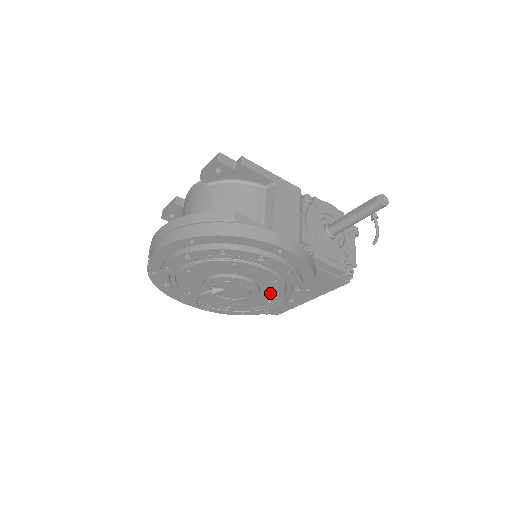
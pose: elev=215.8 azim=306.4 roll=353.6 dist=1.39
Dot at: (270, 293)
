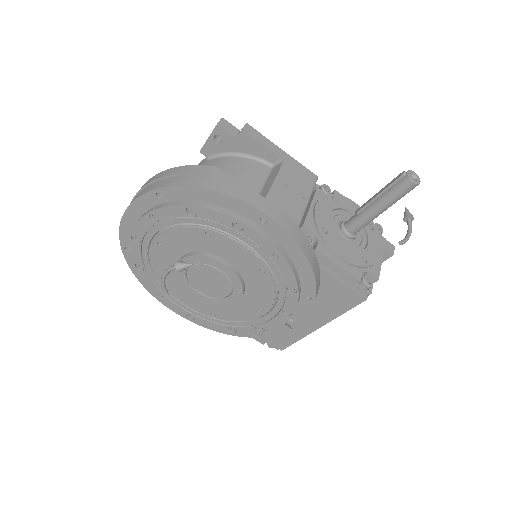
Dot at: (258, 294)
